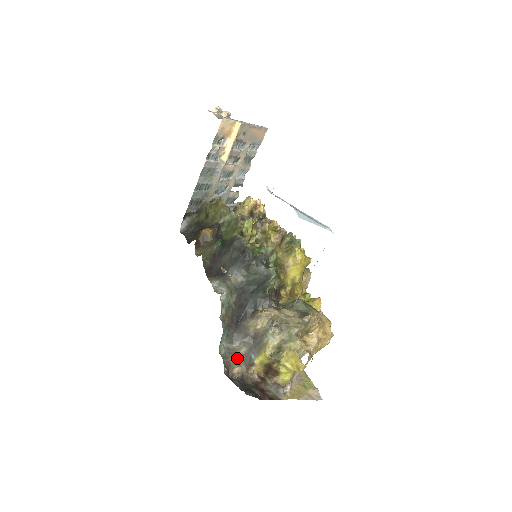
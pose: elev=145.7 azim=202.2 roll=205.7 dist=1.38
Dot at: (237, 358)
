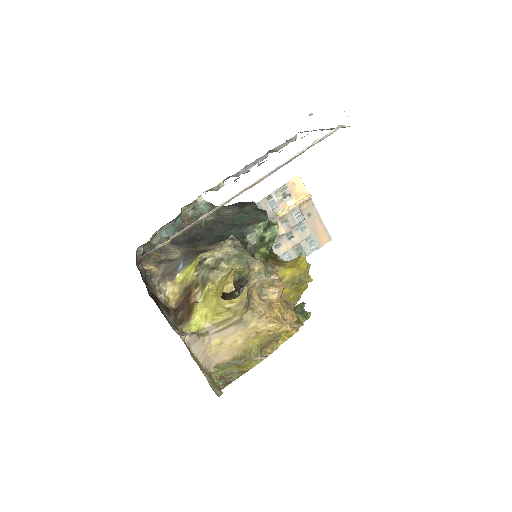
Dot at: (162, 259)
